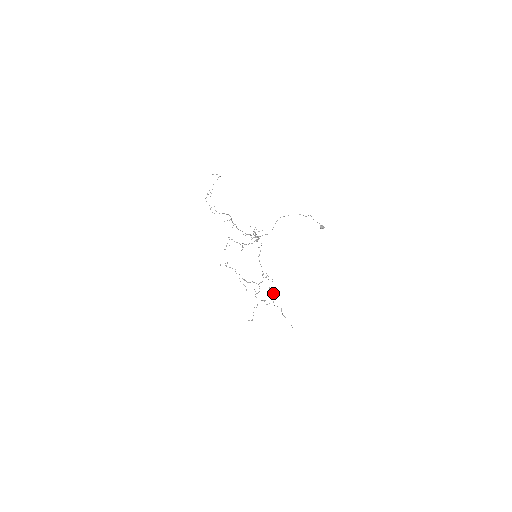
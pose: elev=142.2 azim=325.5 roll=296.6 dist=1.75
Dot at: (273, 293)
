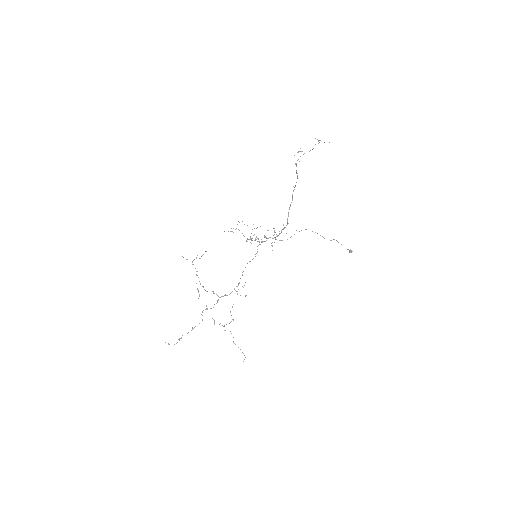
Dot at: occluded
